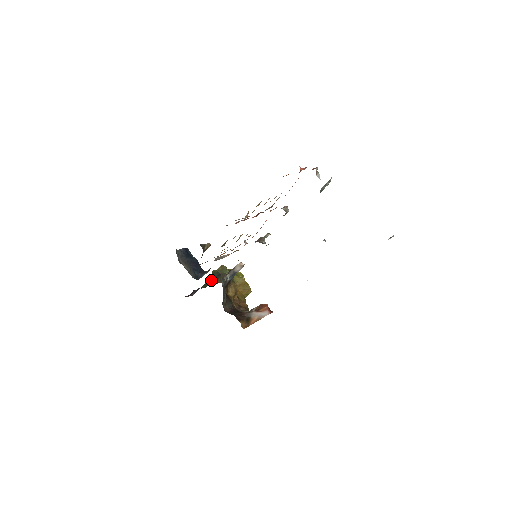
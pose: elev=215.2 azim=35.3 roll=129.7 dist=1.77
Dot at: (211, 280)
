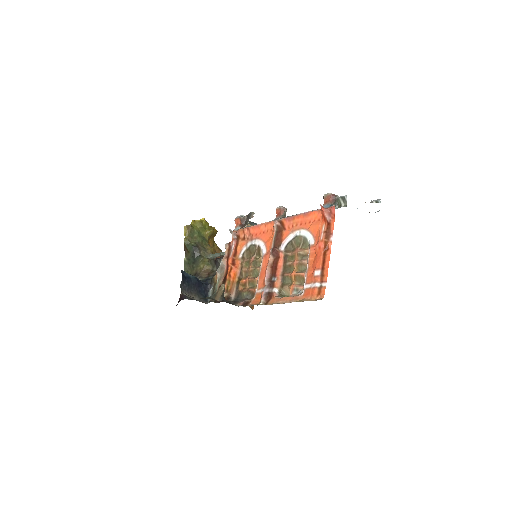
Dot at: (190, 257)
